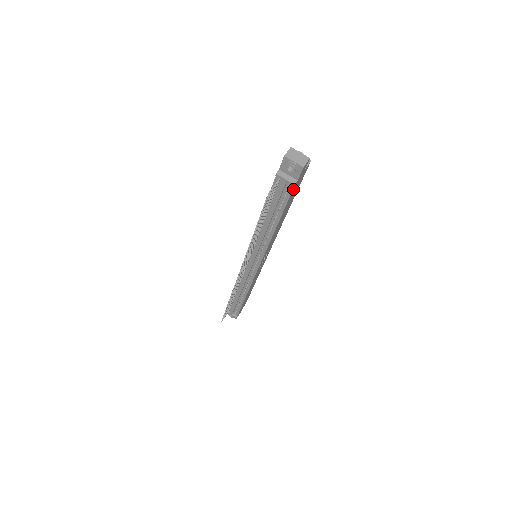
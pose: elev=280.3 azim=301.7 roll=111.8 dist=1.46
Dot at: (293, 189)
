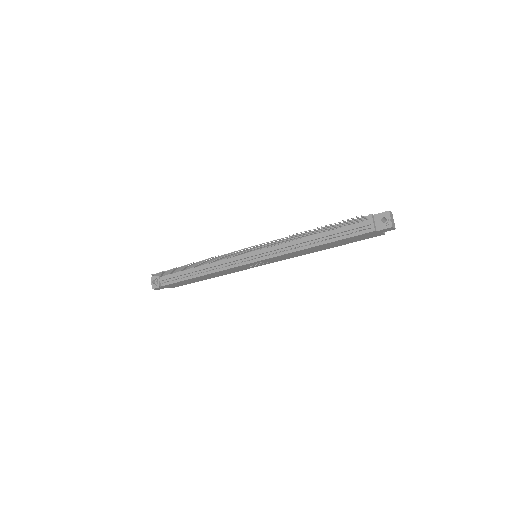
Dot at: (366, 233)
